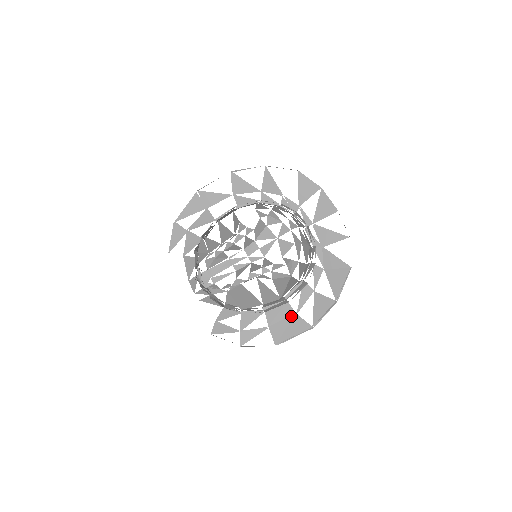
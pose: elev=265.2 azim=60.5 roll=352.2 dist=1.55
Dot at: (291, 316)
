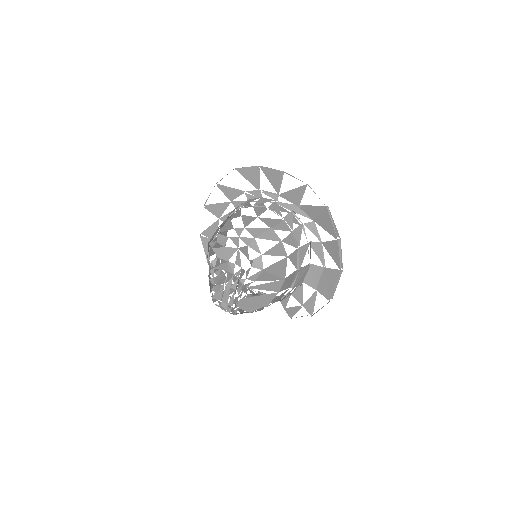
Dot at: (323, 272)
